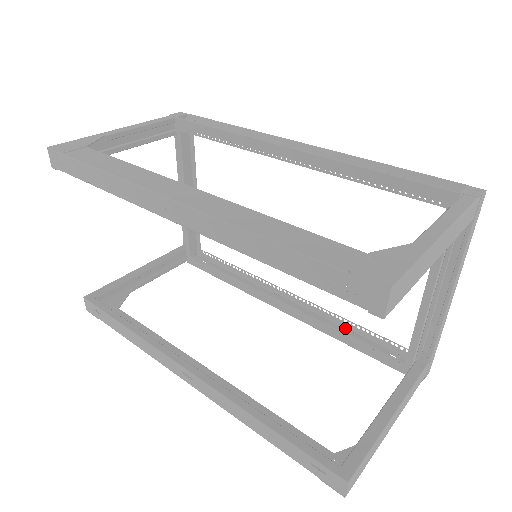
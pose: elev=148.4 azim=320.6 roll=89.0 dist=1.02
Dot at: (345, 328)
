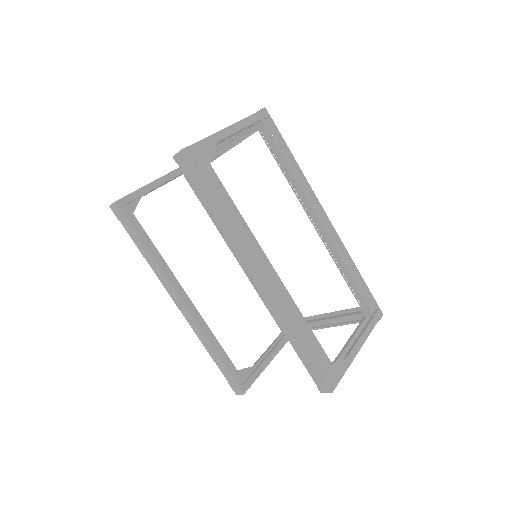
Dot at: occluded
